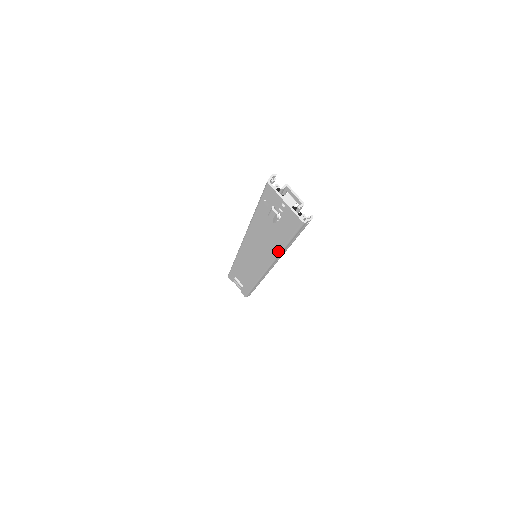
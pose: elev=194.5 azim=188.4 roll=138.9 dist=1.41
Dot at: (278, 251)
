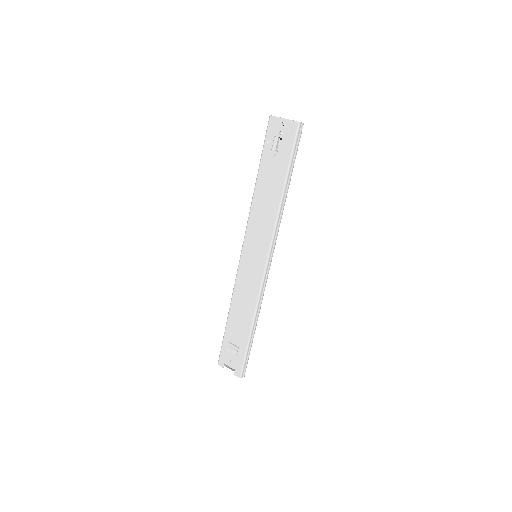
Dot at: (280, 196)
